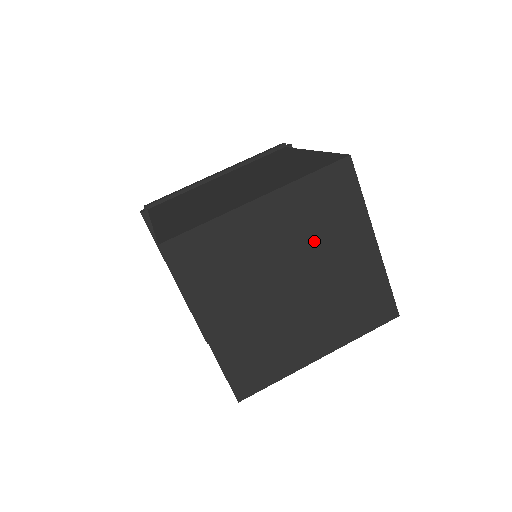
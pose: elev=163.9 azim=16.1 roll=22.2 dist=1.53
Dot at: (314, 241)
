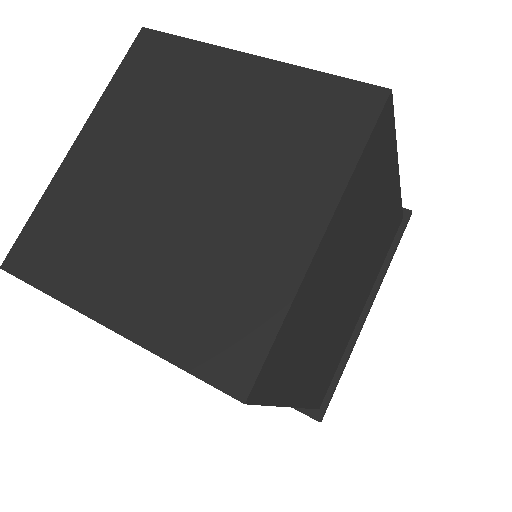
Dot at: (172, 122)
